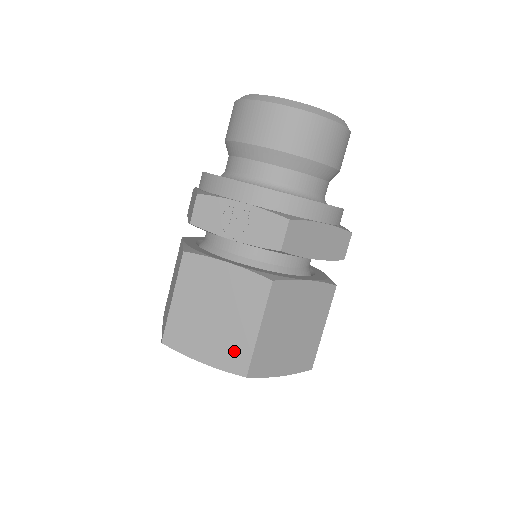
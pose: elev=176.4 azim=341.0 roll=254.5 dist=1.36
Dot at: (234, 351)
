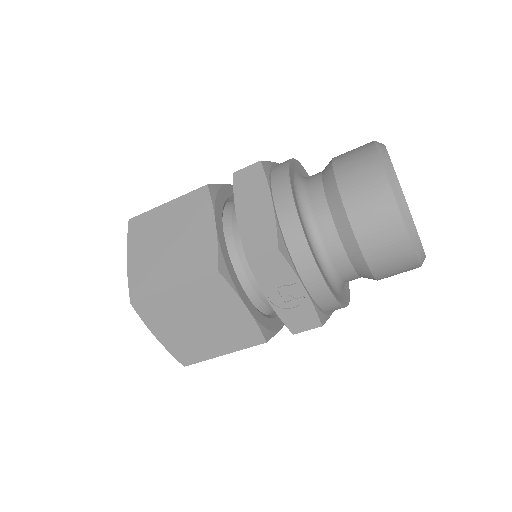
Dot at: (191, 350)
